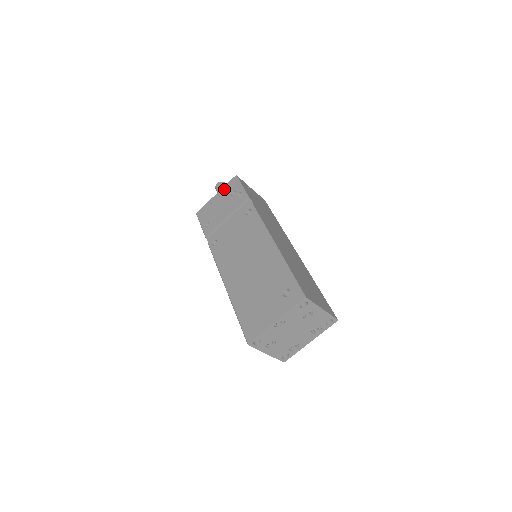
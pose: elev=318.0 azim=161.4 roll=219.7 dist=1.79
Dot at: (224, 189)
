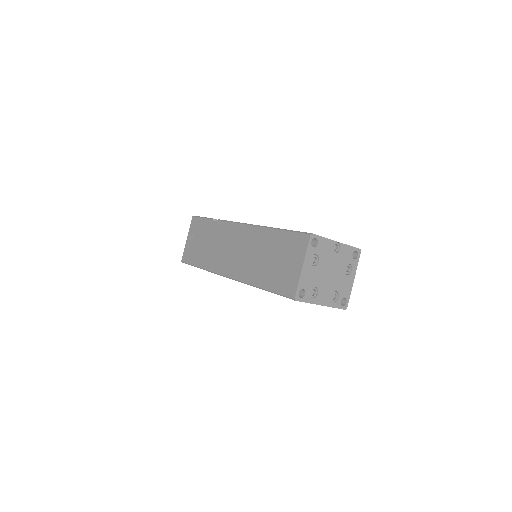
Dot at: occluded
